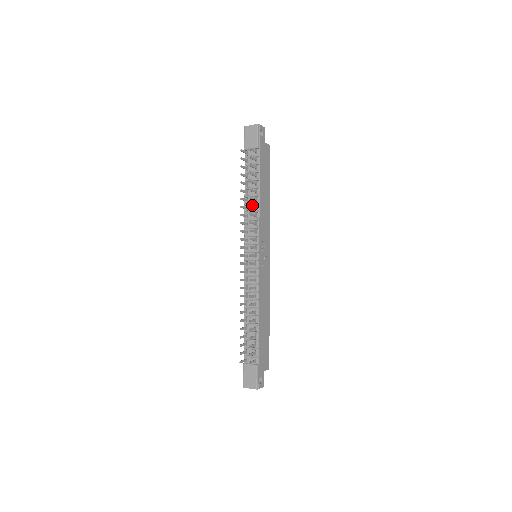
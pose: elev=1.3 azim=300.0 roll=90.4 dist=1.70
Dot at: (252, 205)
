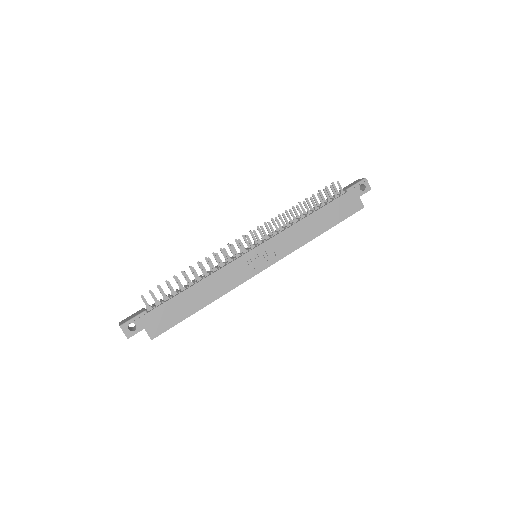
Dot at: occluded
